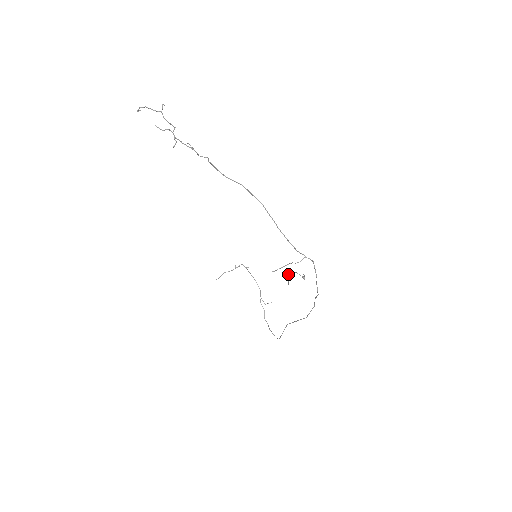
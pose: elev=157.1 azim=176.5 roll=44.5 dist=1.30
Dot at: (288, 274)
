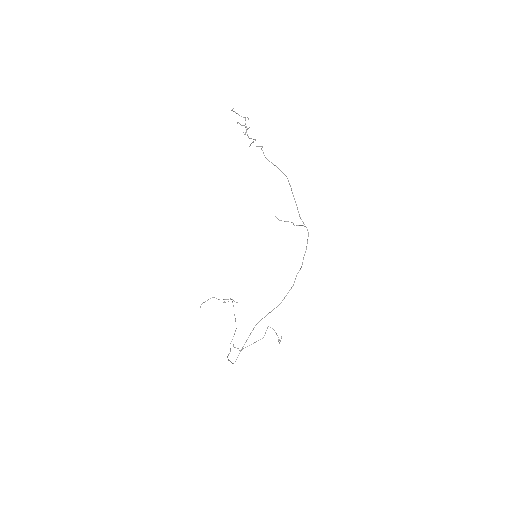
Dot at: occluded
